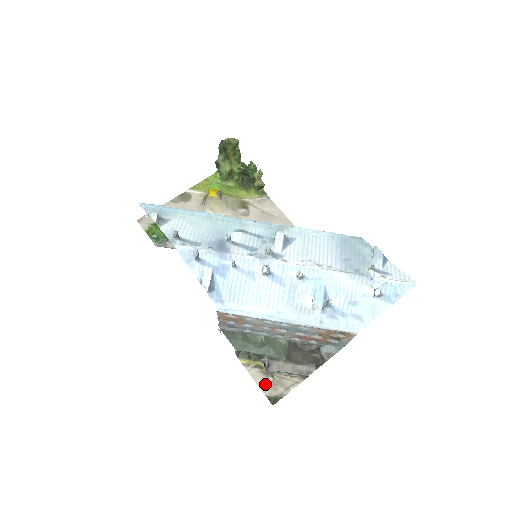
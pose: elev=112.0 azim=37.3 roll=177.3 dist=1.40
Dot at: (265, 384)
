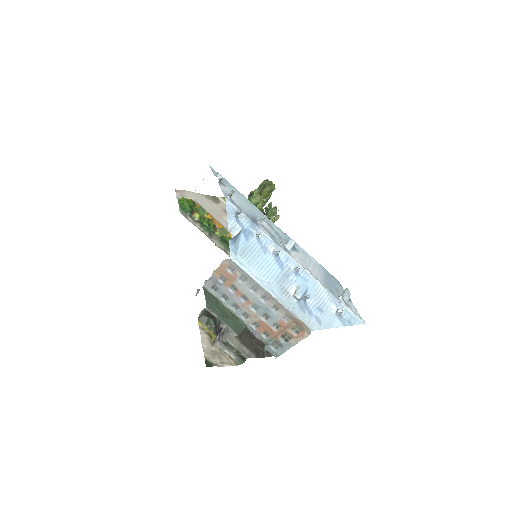
Dot at: (208, 349)
